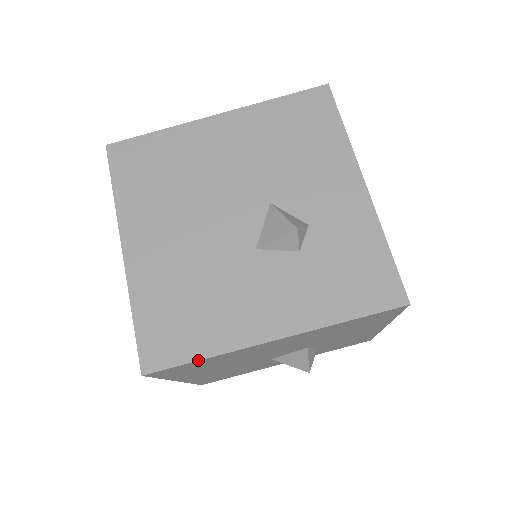
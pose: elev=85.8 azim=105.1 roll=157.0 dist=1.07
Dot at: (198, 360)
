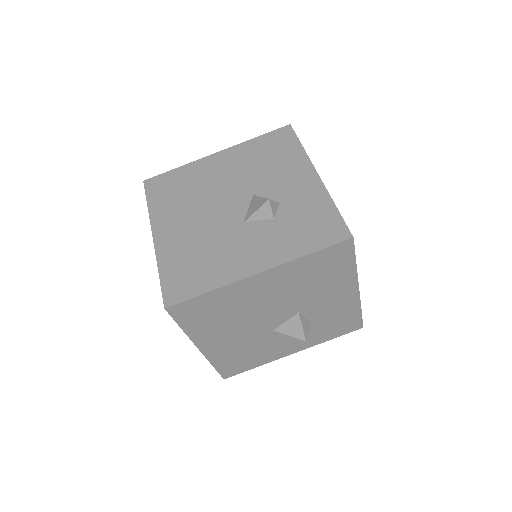
Dot at: (204, 293)
